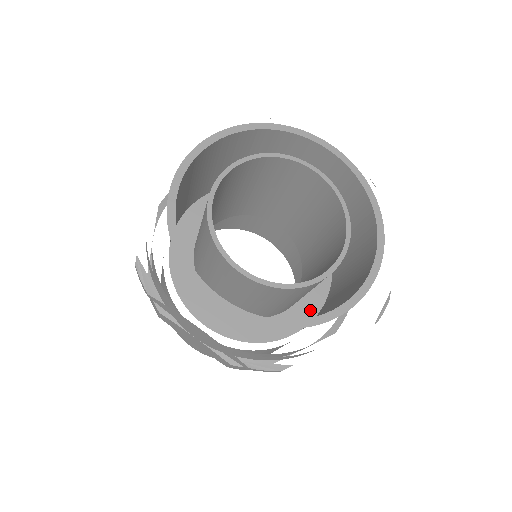
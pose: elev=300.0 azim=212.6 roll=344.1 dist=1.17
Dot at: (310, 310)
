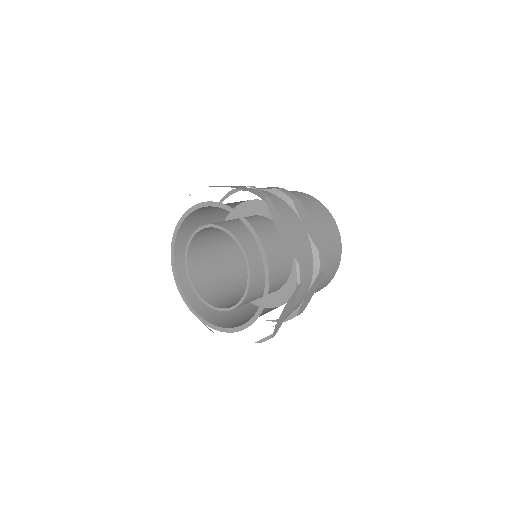
Dot at: occluded
